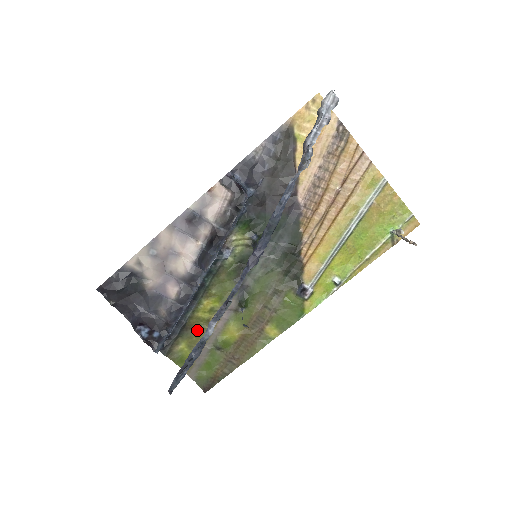
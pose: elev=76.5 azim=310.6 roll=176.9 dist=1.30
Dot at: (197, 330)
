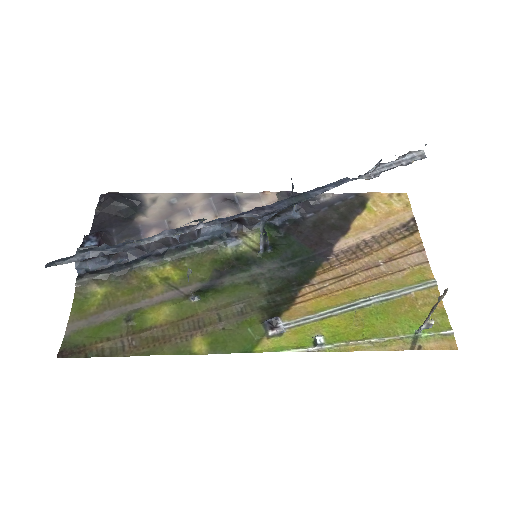
Dot at: (131, 288)
